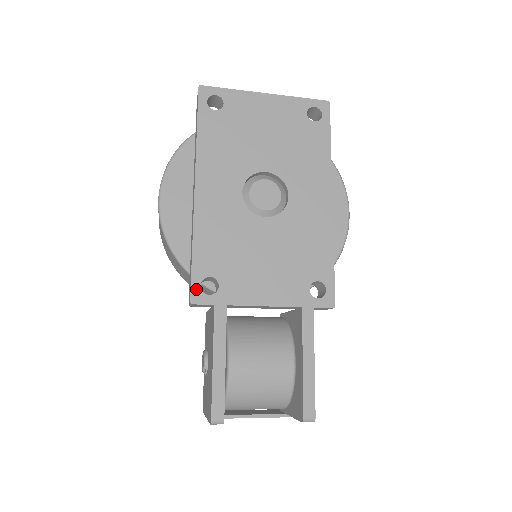
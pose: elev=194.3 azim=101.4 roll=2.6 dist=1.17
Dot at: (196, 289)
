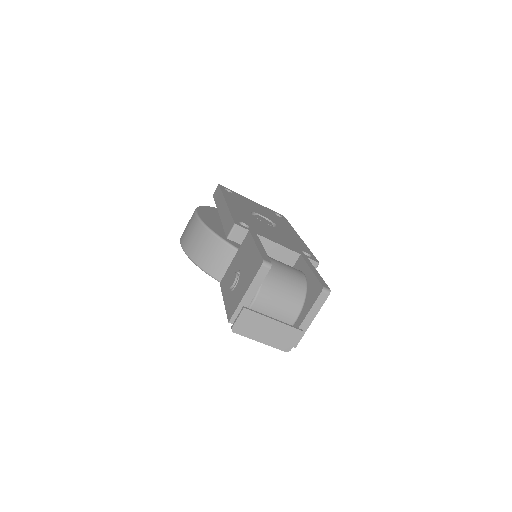
Dot at: (237, 222)
